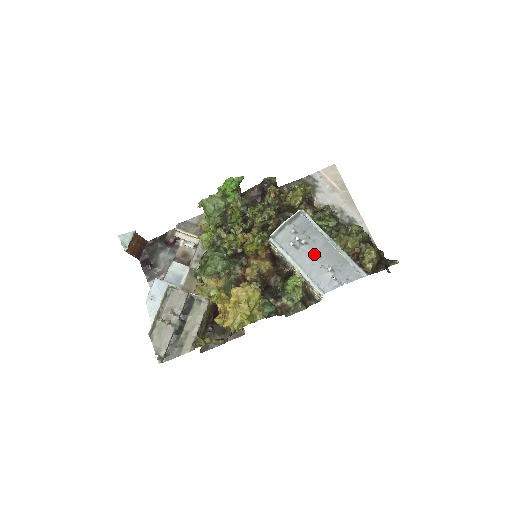
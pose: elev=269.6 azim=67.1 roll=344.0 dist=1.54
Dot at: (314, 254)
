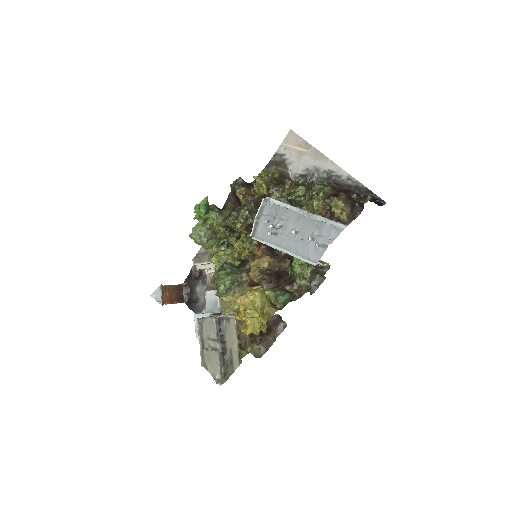
Dot at: (291, 232)
